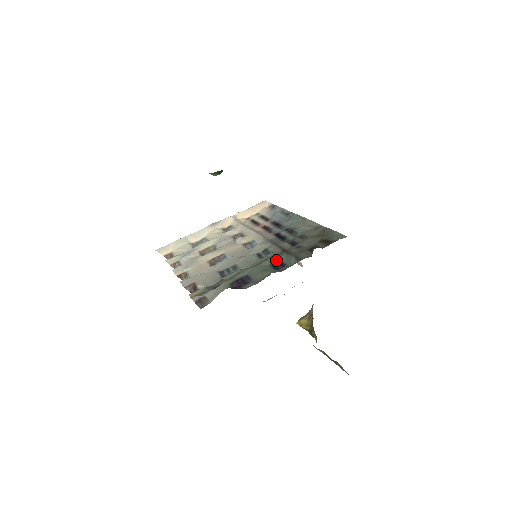
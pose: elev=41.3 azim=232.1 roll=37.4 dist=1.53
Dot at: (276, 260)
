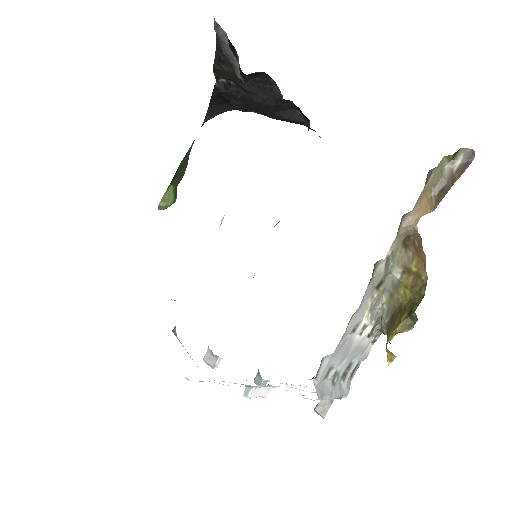
Dot at: occluded
